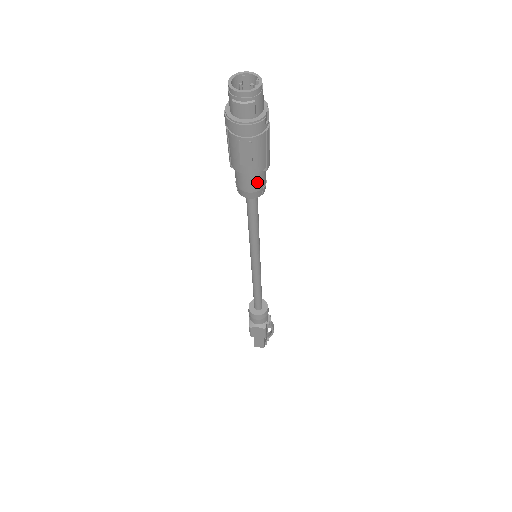
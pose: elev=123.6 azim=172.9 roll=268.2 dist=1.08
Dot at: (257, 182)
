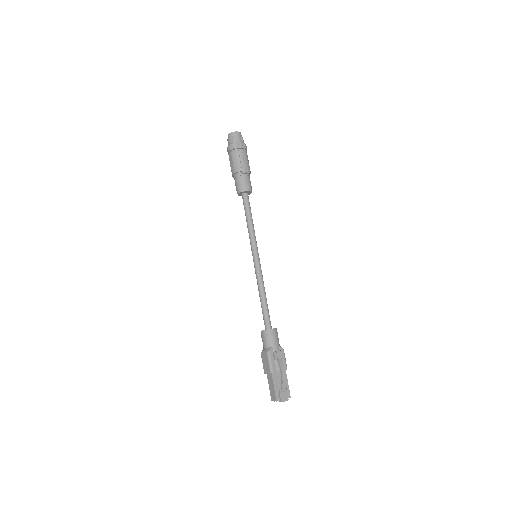
Dot at: (239, 181)
